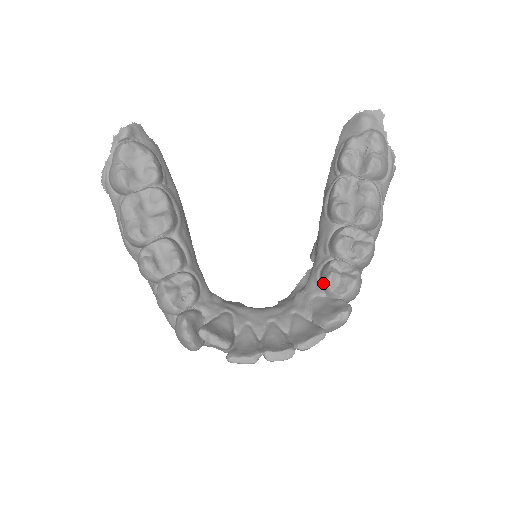
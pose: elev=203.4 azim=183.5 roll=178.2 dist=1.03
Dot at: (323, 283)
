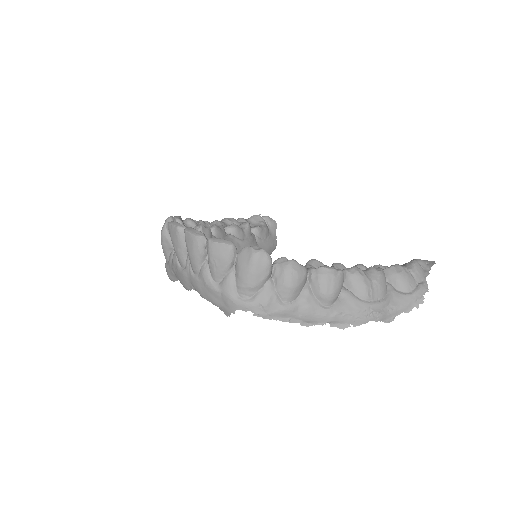
Dot at: occluded
